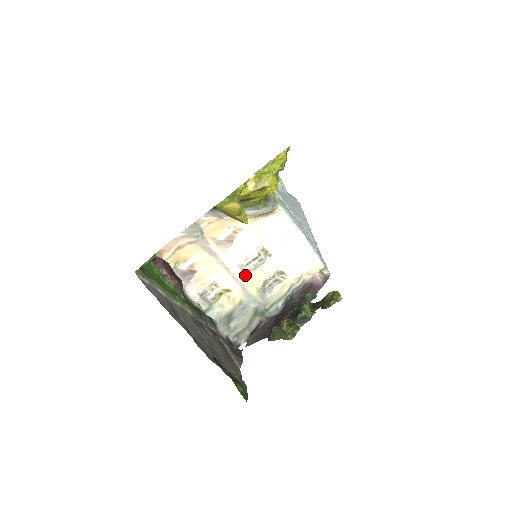
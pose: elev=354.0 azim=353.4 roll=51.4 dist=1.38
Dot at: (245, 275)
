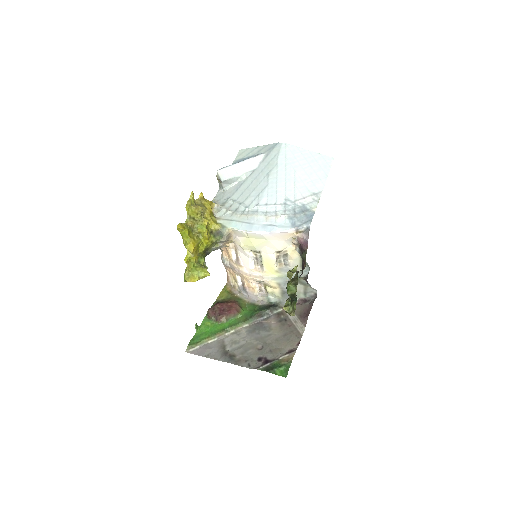
Dot at: (262, 272)
